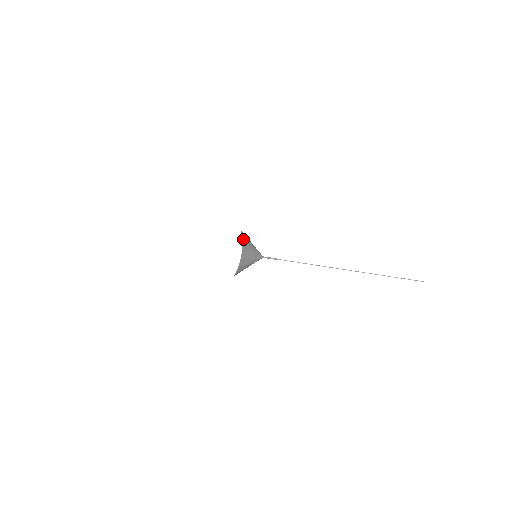
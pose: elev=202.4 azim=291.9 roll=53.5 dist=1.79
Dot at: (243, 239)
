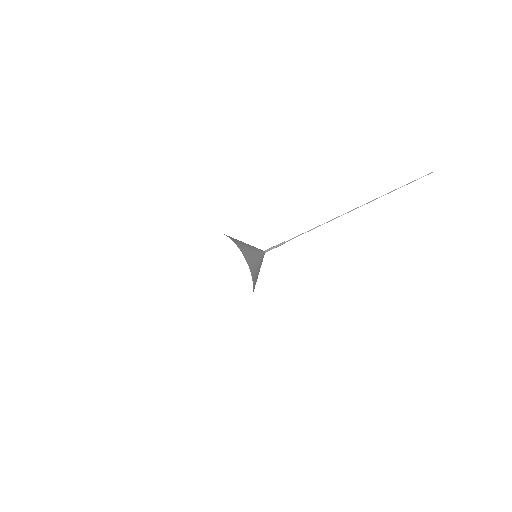
Dot at: (239, 247)
